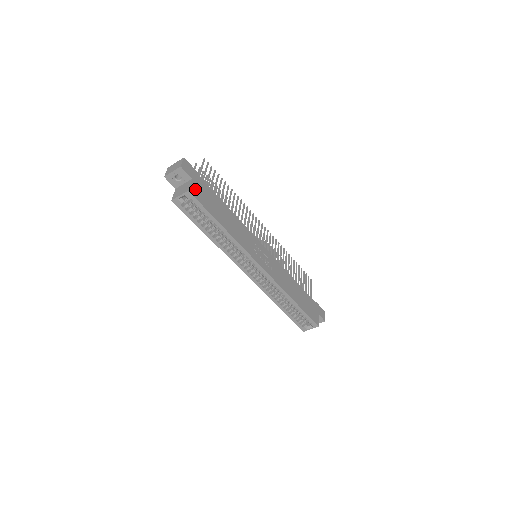
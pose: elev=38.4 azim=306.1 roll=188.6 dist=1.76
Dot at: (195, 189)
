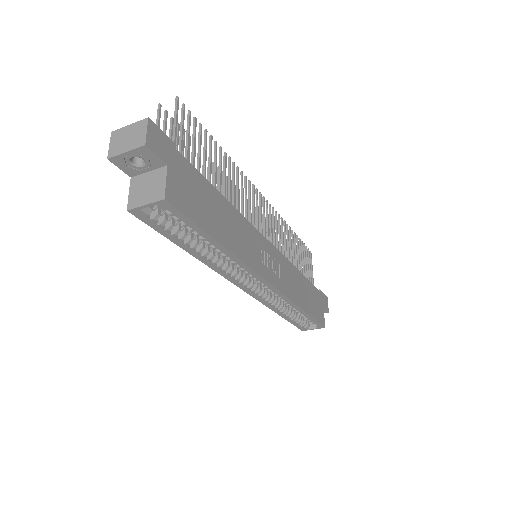
Dot at: (174, 187)
